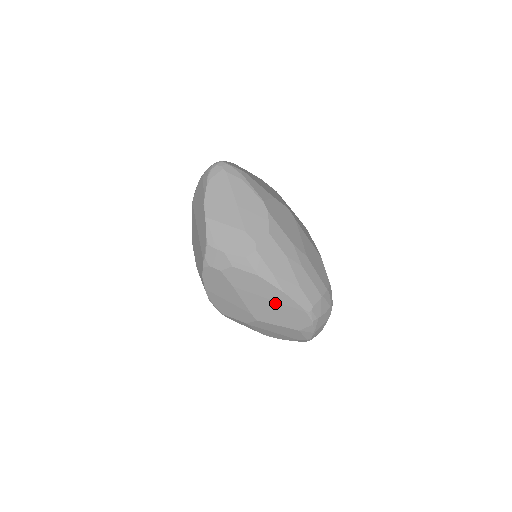
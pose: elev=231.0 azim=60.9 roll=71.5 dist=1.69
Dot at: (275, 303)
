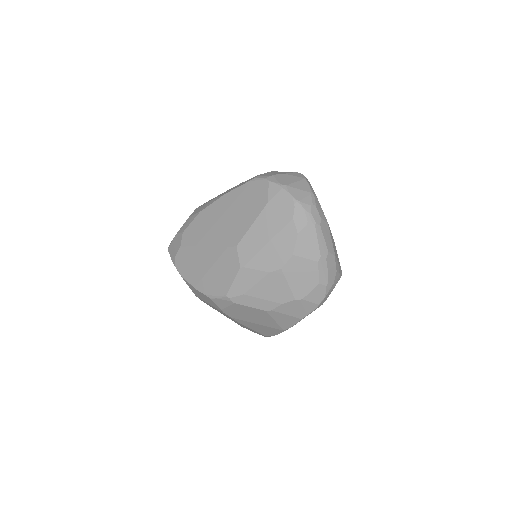
Dot at: (229, 211)
